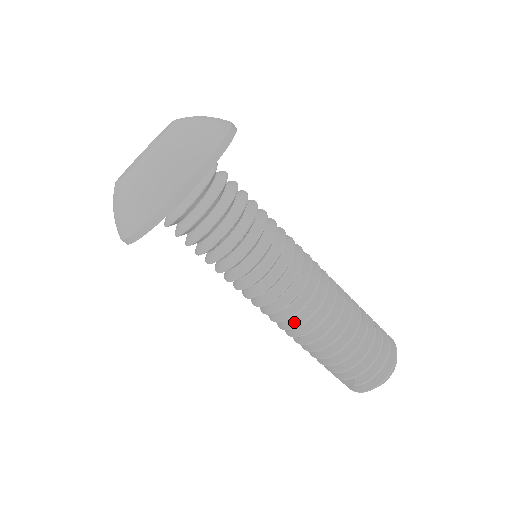
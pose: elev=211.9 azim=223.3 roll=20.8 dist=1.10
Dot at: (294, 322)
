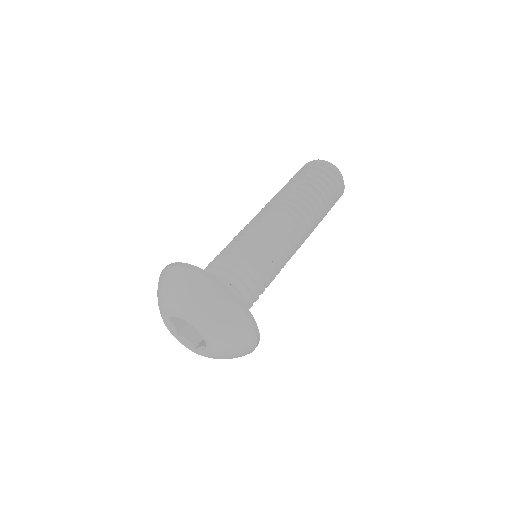
Dot at: occluded
